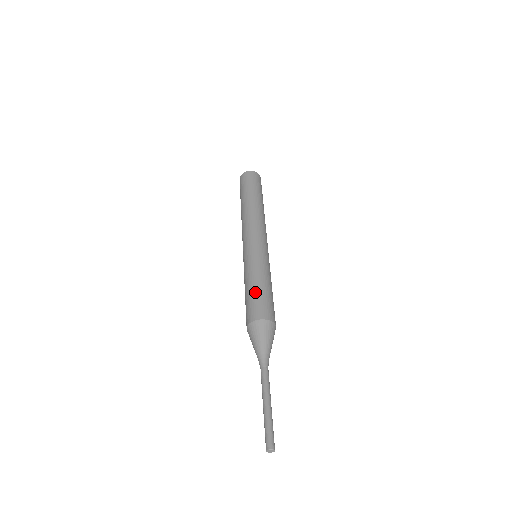
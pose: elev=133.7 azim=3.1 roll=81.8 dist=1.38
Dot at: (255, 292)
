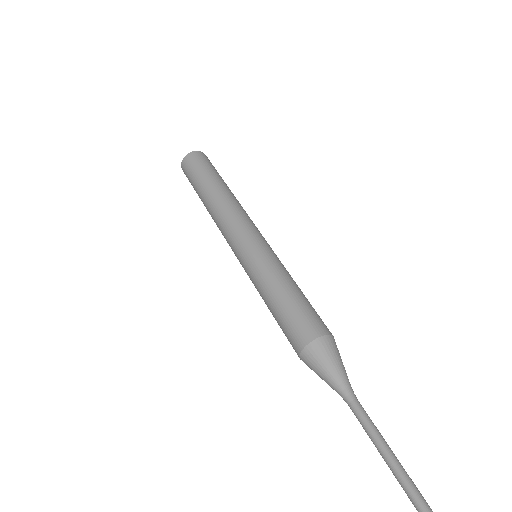
Dot at: (286, 305)
